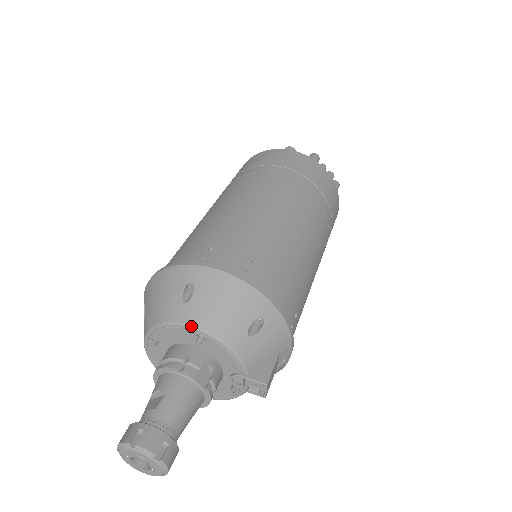
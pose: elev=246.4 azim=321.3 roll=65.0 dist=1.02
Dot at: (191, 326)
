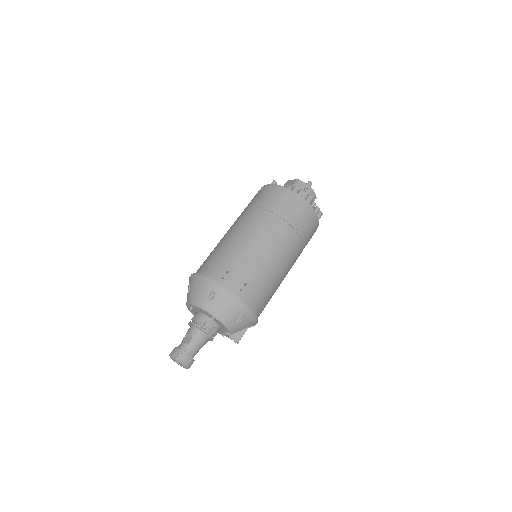
Dot at: (210, 313)
